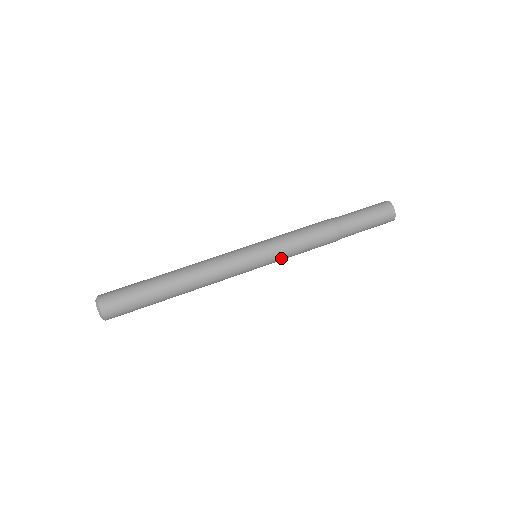
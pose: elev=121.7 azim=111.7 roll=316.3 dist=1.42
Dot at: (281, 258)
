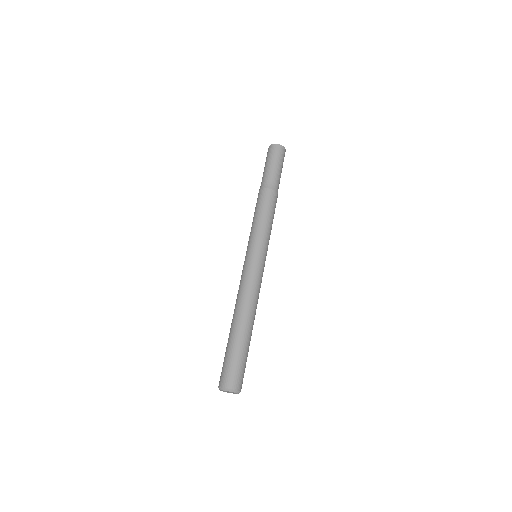
Dot at: occluded
